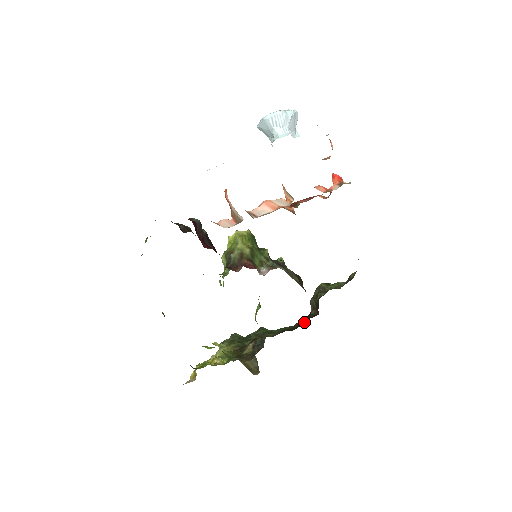
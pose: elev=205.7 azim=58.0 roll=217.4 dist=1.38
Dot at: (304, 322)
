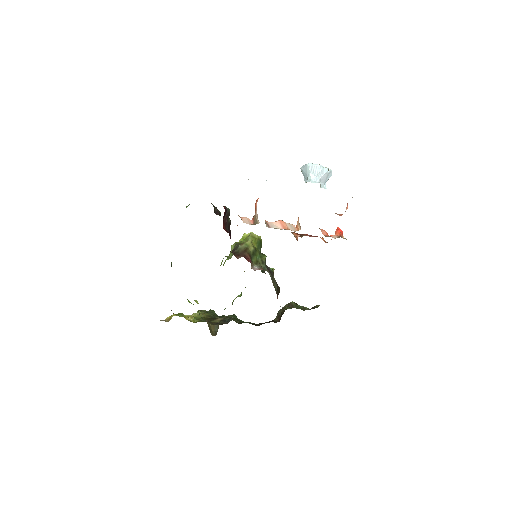
Dot at: occluded
